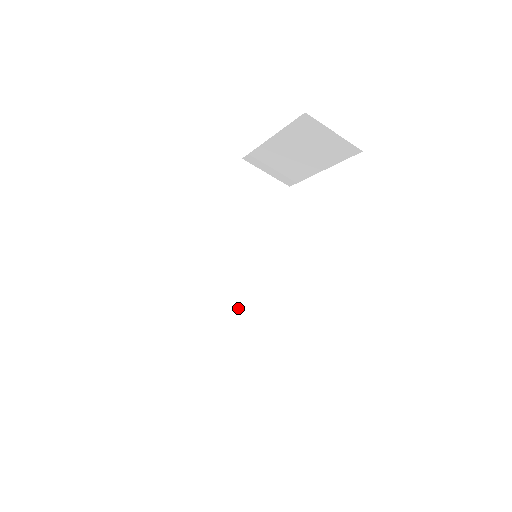
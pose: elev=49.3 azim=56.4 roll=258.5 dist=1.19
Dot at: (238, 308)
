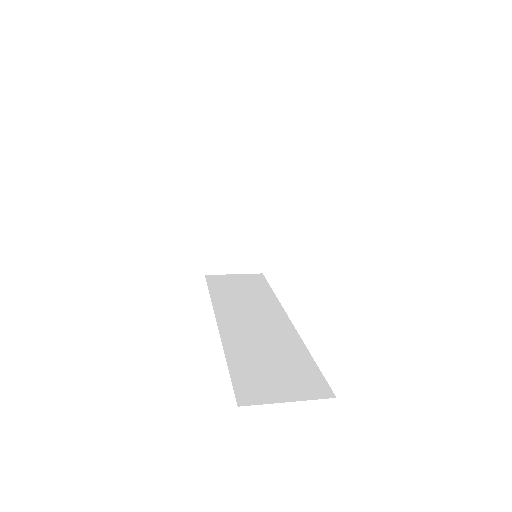
Dot at: occluded
